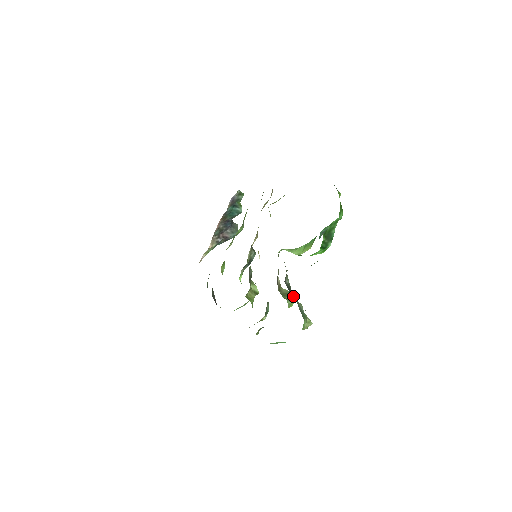
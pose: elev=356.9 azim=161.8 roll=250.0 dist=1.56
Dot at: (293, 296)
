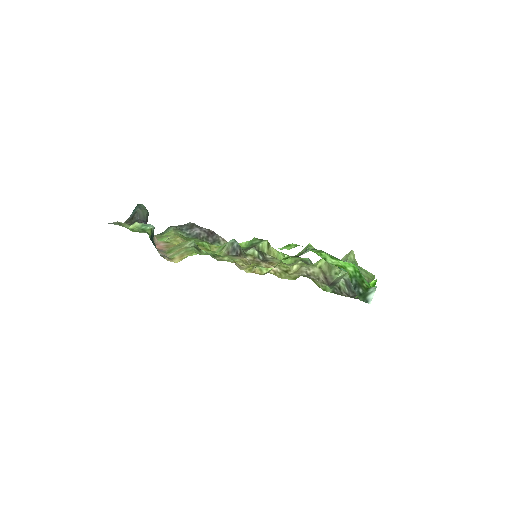
Dot at: occluded
